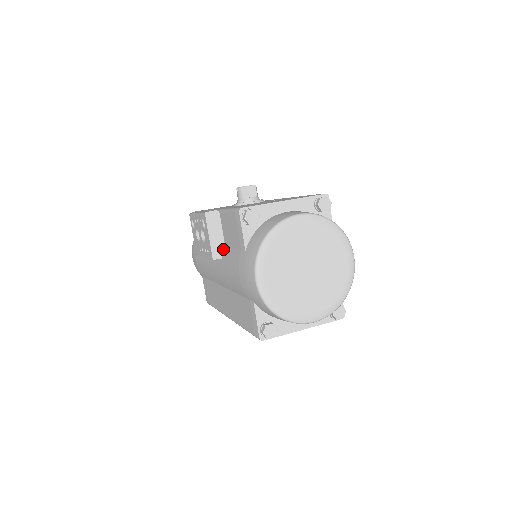
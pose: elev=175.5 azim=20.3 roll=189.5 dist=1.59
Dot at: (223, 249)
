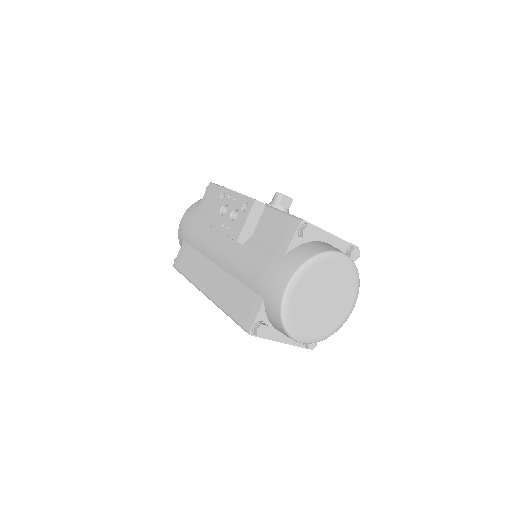
Dot at: (249, 238)
